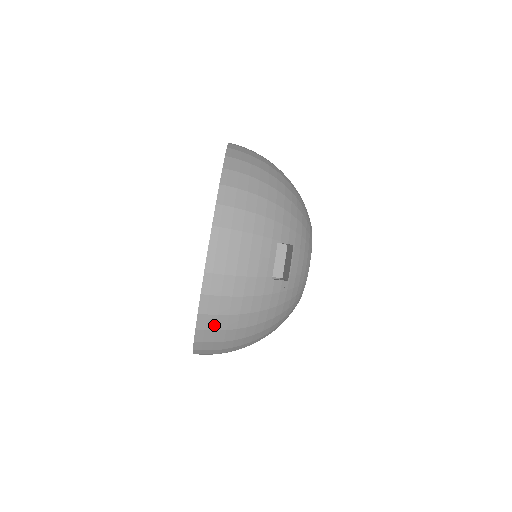
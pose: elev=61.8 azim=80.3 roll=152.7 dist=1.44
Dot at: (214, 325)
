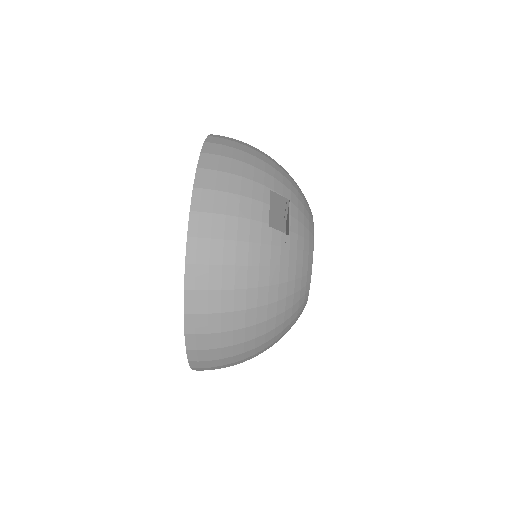
Dot at: (206, 281)
